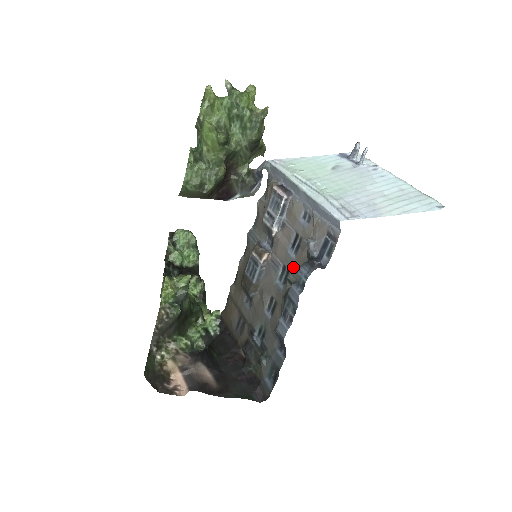
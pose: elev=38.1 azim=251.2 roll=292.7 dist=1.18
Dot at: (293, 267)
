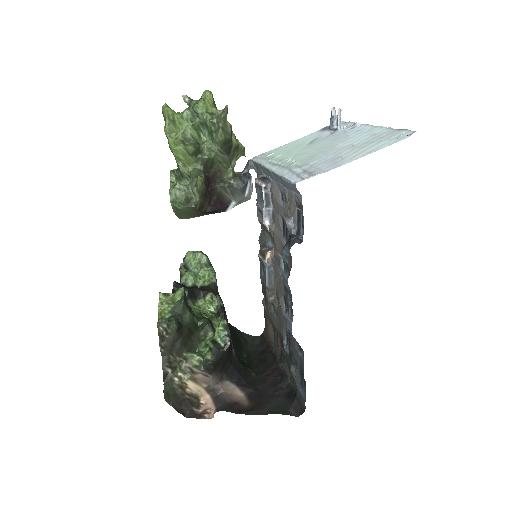
Dot at: occluded
